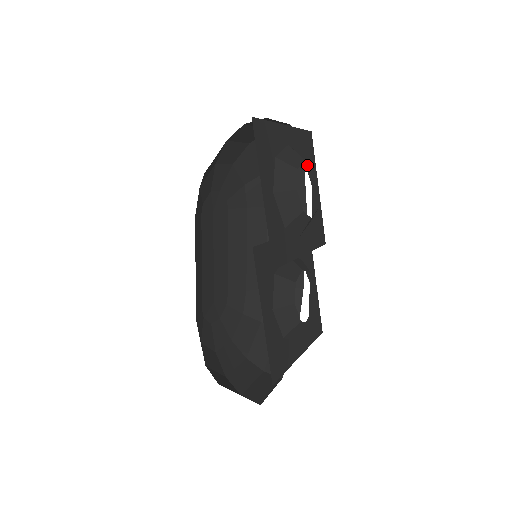
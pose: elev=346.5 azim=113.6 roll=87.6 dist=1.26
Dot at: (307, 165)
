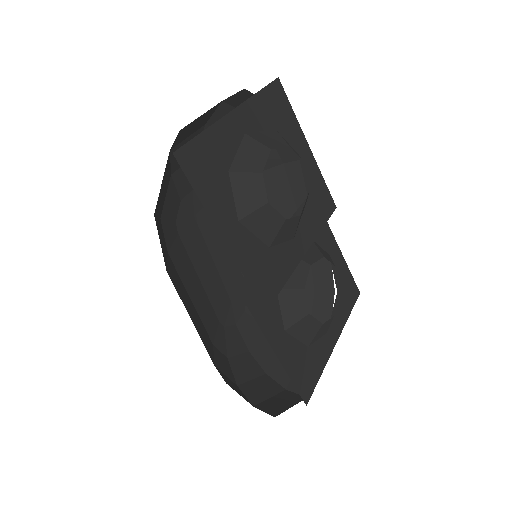
Dot at: (283, 132)
